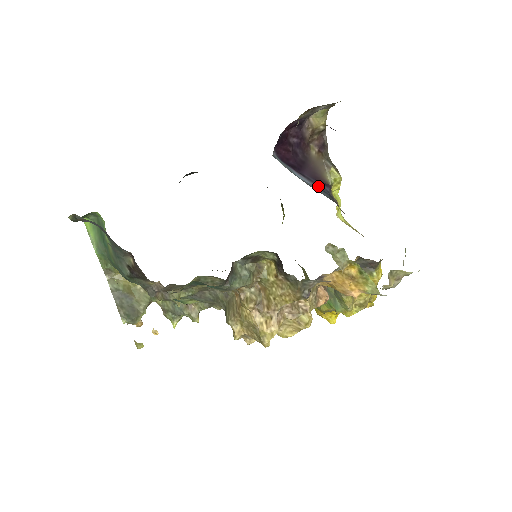
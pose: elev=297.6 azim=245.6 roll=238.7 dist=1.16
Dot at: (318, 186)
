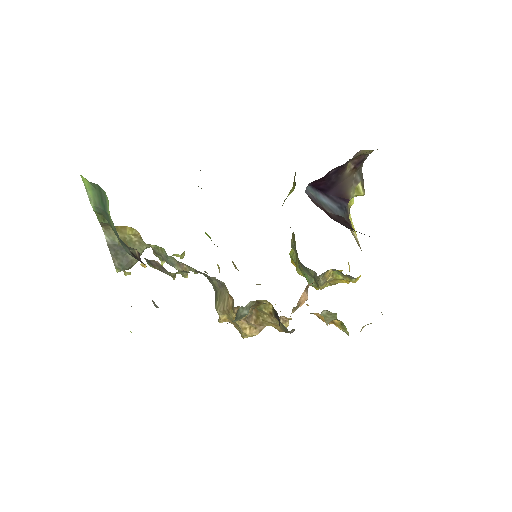
Dot at: (338, 204)
